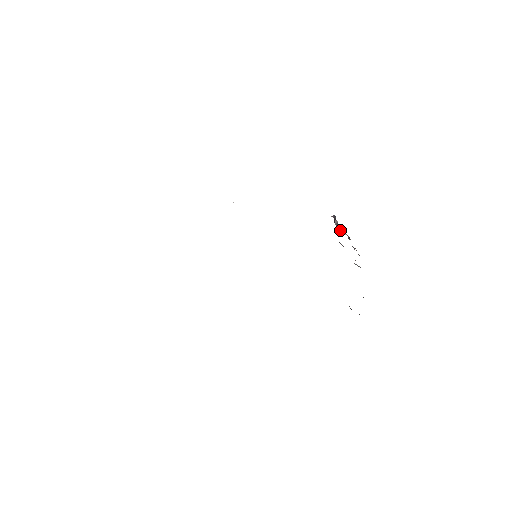
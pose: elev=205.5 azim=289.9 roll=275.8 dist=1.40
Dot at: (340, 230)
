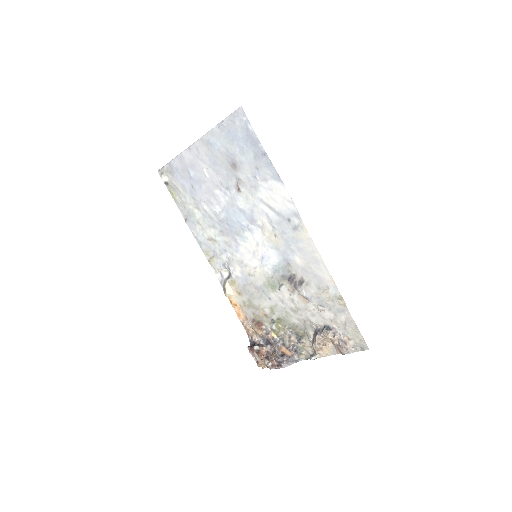
Dot at: (259, 353)
